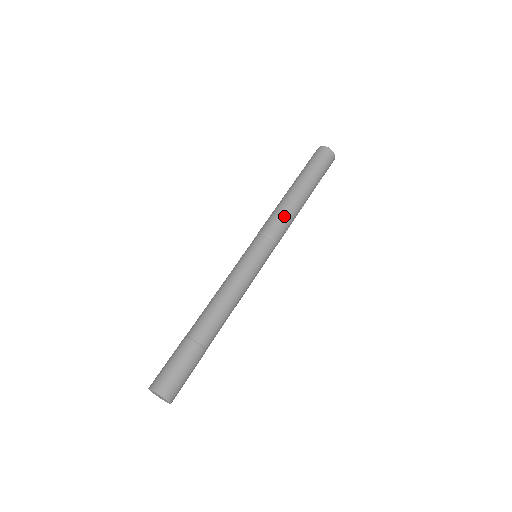
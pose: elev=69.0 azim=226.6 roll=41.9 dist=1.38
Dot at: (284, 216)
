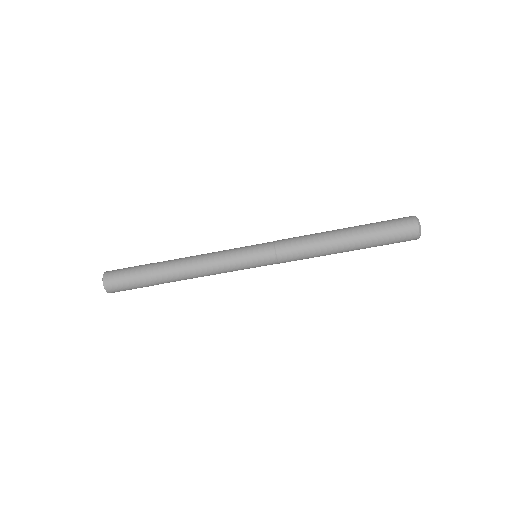
Dot at: (303, 238)
